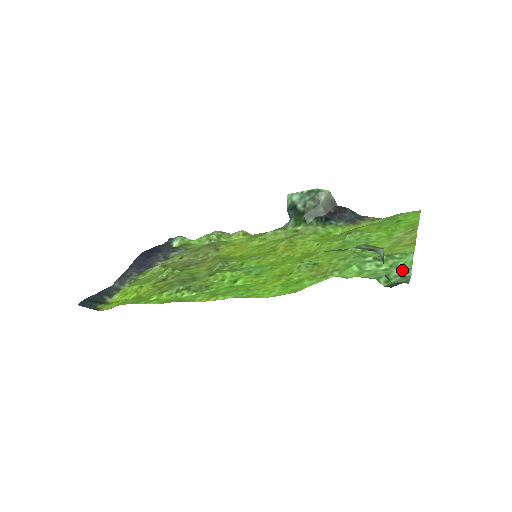
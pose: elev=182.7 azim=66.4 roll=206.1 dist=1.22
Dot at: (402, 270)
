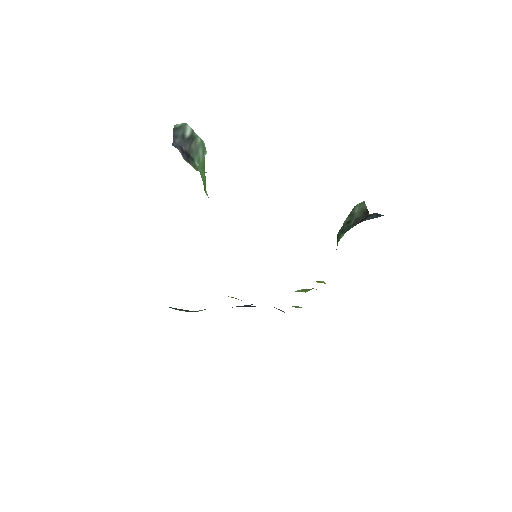
Dot at: occluded
